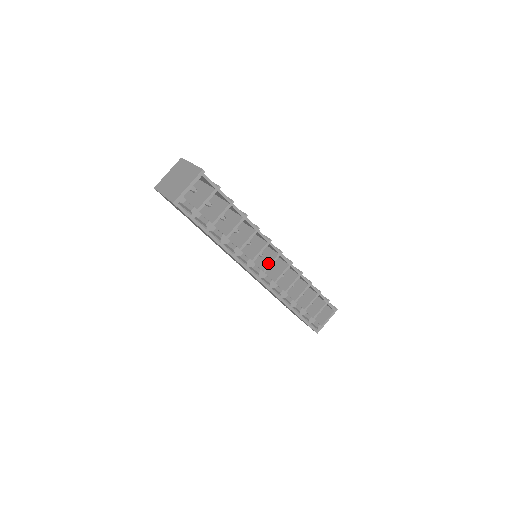
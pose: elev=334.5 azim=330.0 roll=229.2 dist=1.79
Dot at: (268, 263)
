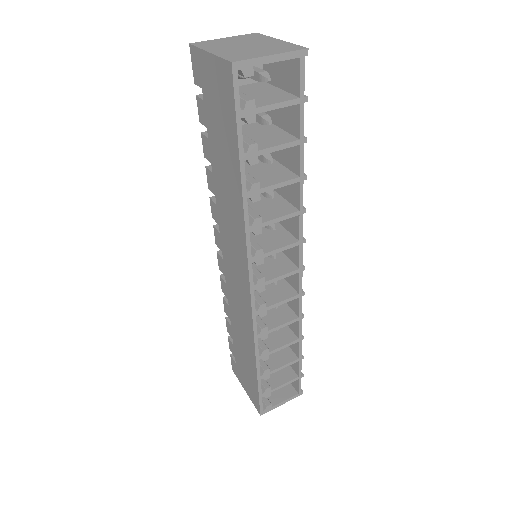
Dot at: (277, 273)
